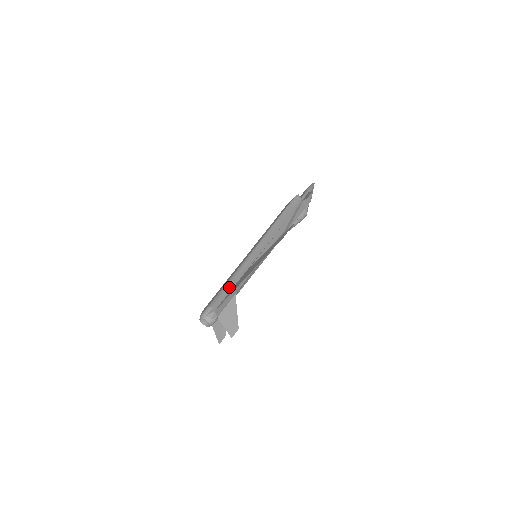
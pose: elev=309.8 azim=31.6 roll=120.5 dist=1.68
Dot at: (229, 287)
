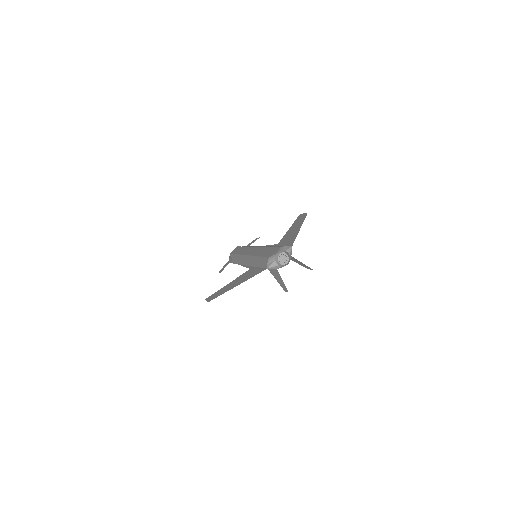
Dot at: occluded
